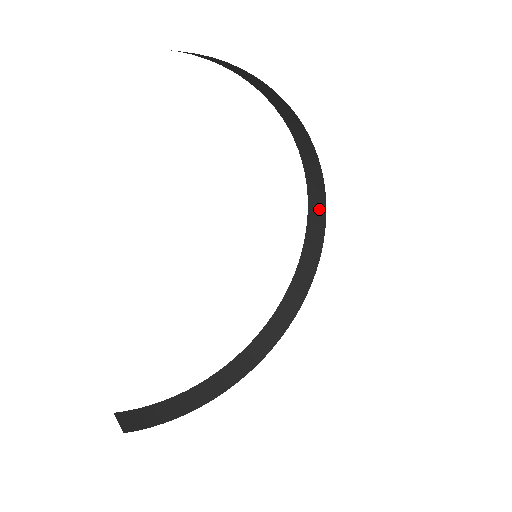
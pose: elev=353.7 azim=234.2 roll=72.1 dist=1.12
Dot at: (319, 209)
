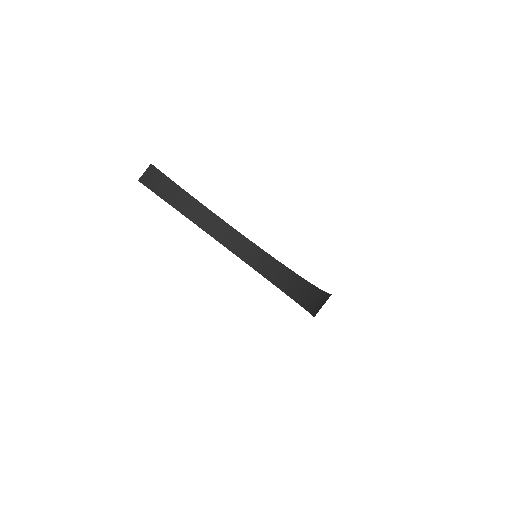
Dot at: (278, 270)
